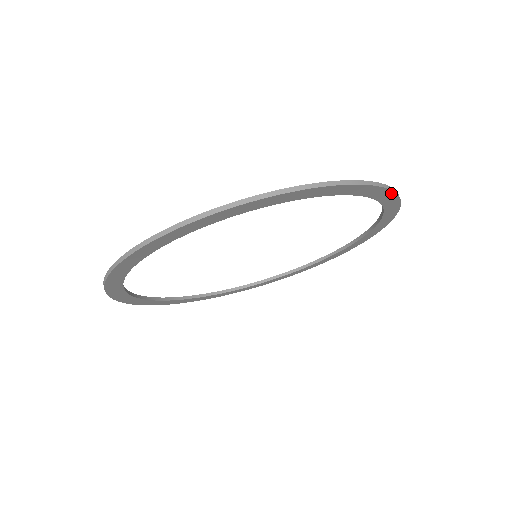
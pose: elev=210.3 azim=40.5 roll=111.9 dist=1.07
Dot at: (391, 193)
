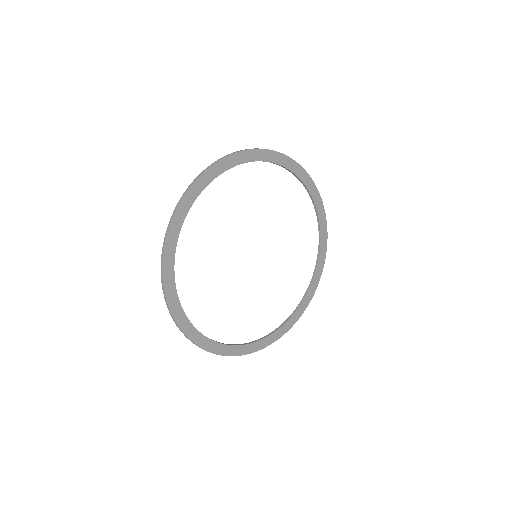
Dot at: (298, 166)
